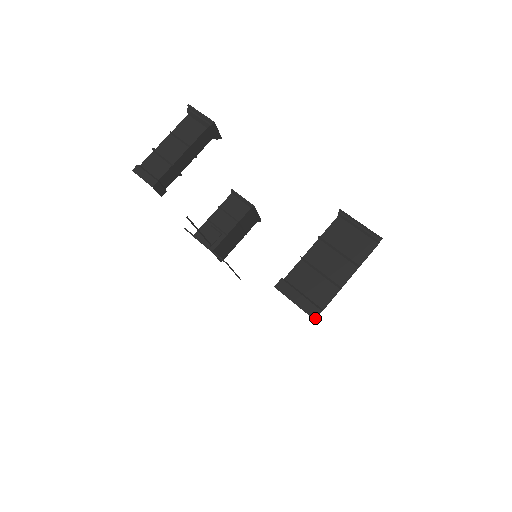
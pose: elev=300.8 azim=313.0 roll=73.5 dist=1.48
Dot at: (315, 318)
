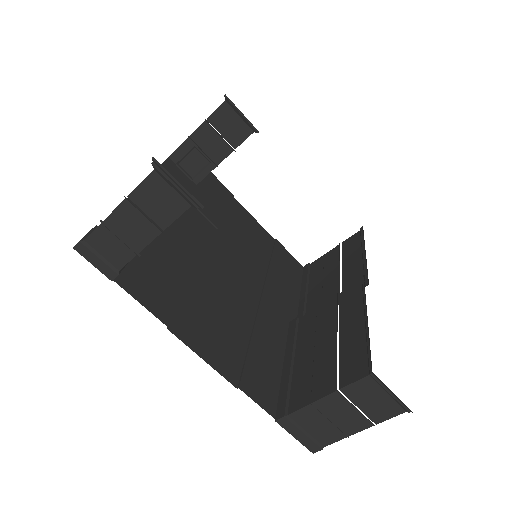
Dot at: occluded
